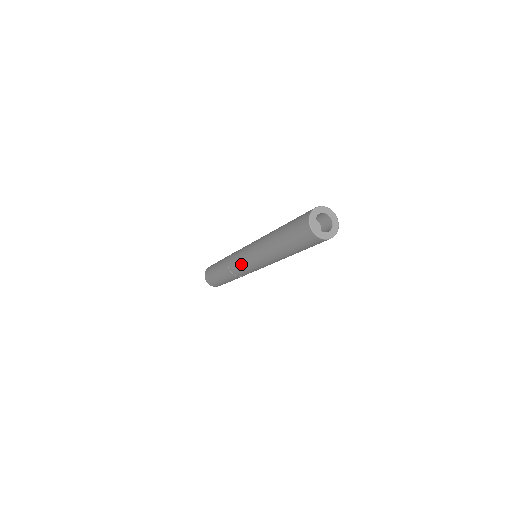
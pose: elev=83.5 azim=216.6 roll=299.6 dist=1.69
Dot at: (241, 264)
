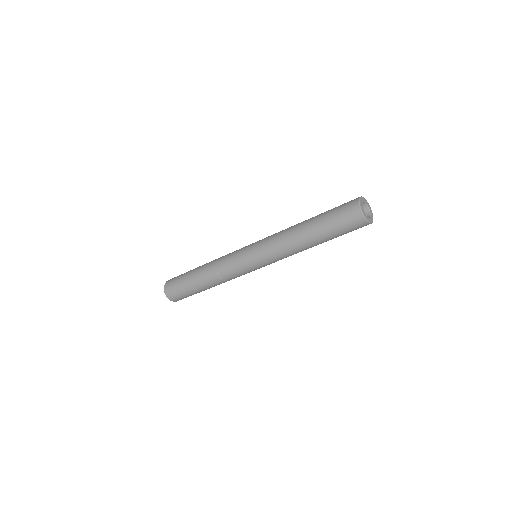
Dot at: (241, 261)
